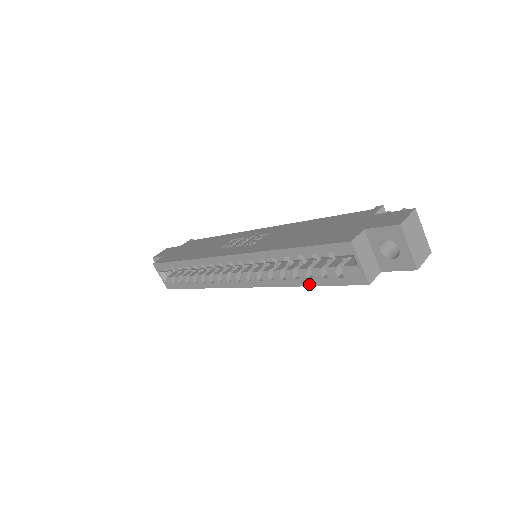
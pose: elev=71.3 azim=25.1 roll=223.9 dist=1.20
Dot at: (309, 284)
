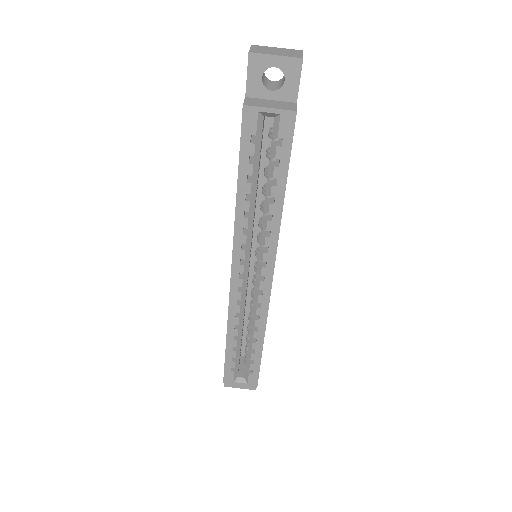
Dot at: (283, 188)
